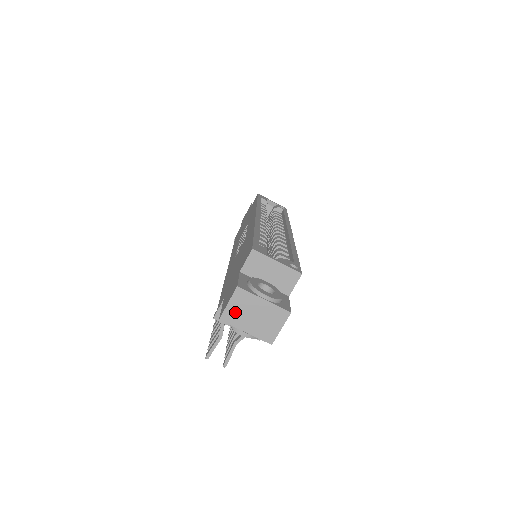
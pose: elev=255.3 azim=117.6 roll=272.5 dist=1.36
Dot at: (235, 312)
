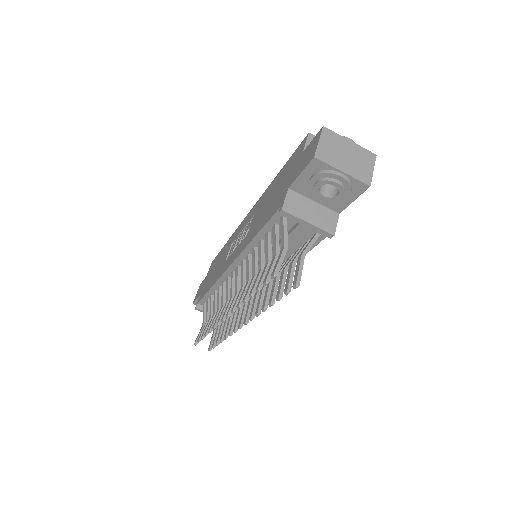
Dot at: (327, 151)
